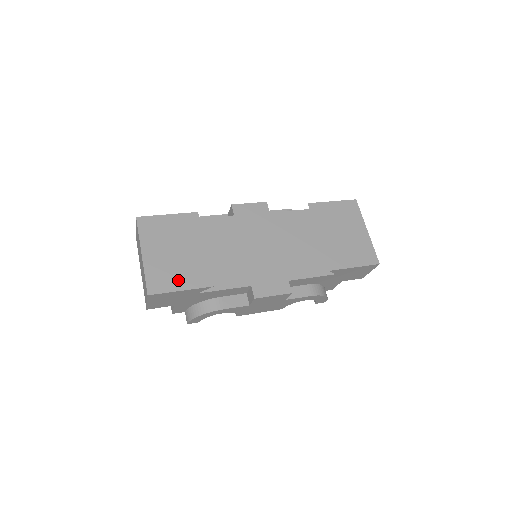
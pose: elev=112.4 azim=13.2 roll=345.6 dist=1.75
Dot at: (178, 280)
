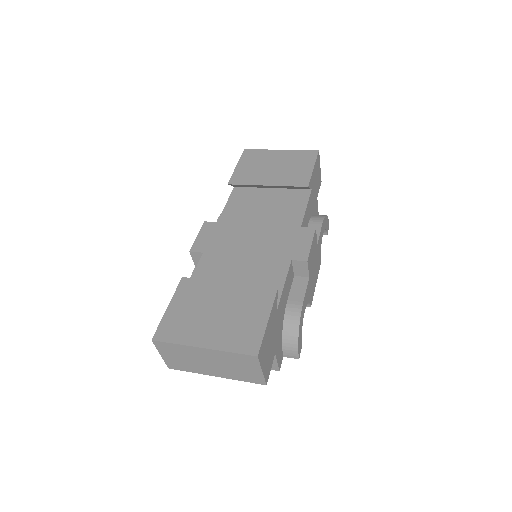
Dot at: (254, 319)
